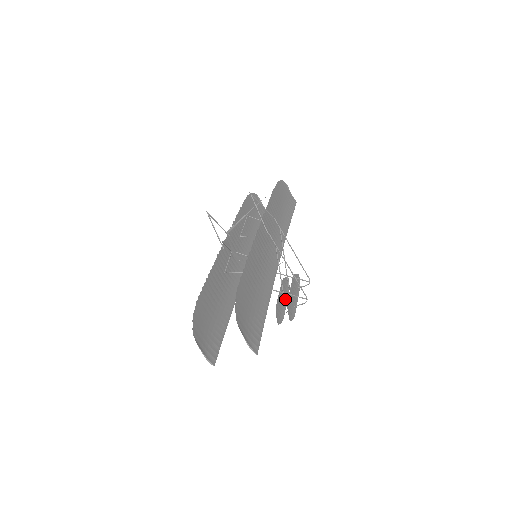
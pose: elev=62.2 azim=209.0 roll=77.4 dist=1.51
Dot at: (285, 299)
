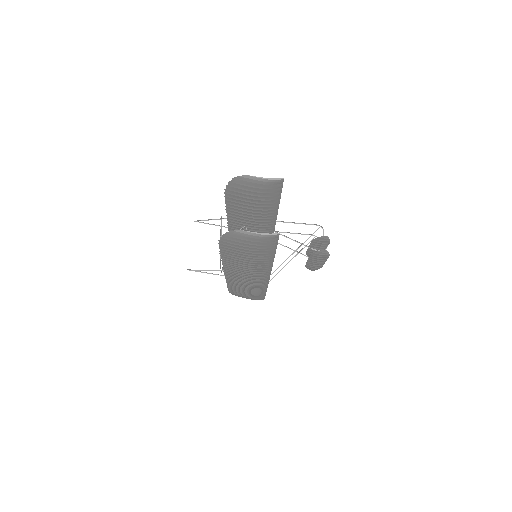
Dot at: (320, 263)
